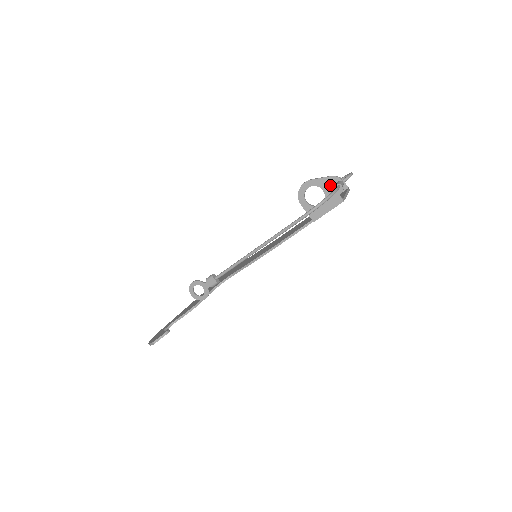
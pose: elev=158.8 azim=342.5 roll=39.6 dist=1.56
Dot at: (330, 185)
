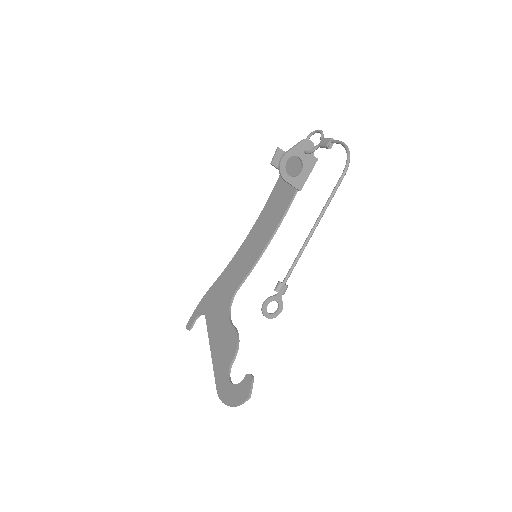
Dot at: (303, 150)
